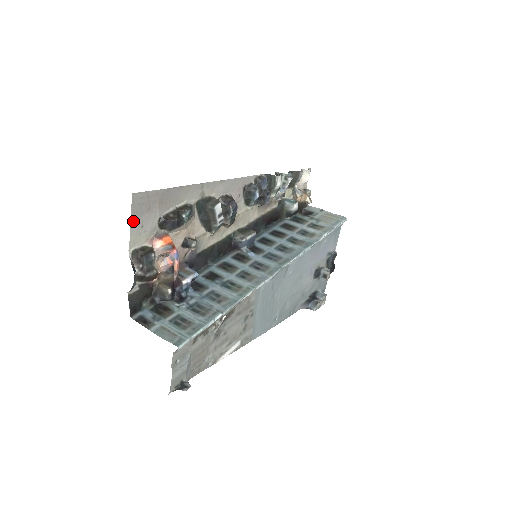
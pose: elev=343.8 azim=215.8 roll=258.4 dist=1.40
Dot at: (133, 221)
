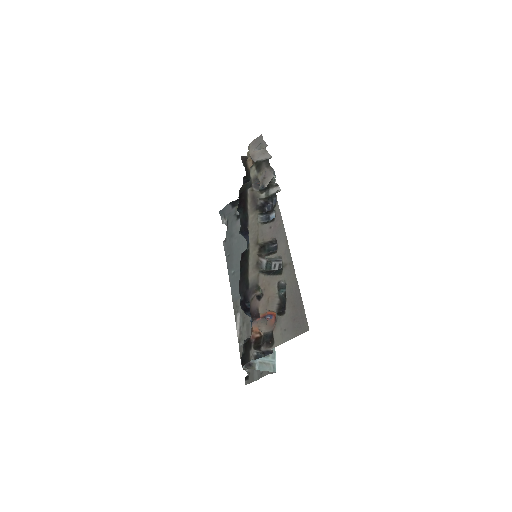
Dot at: (291, 336)
